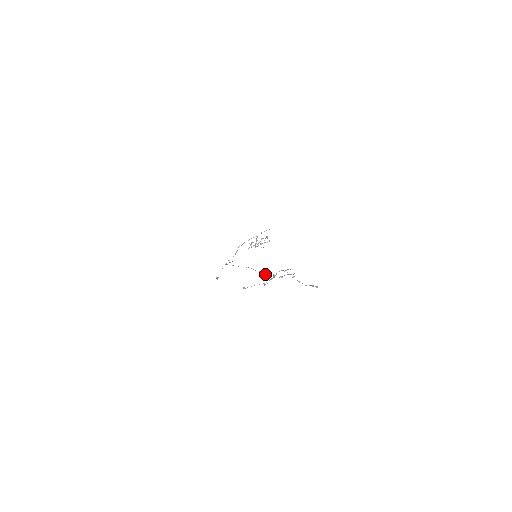
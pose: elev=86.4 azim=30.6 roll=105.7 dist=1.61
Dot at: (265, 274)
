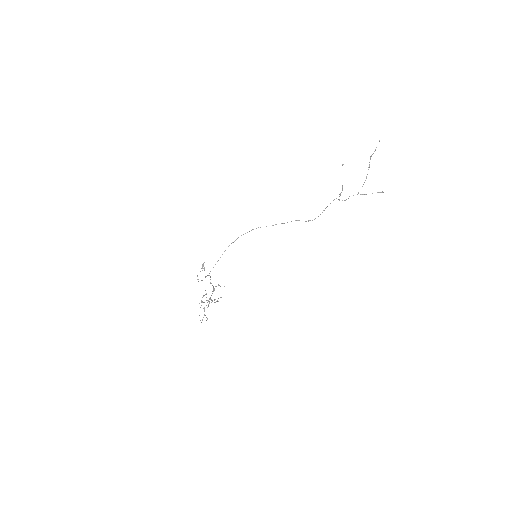
Dot at: (309, 220)
